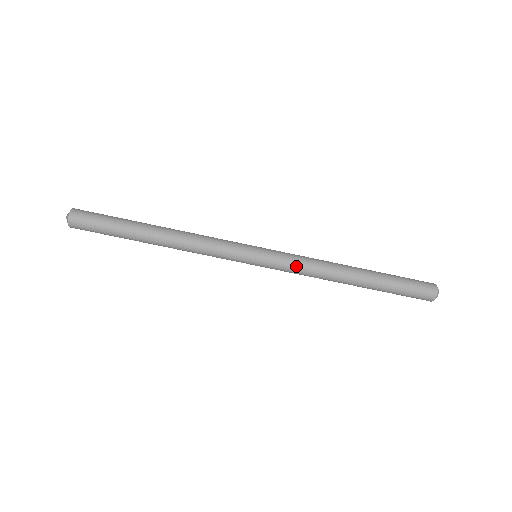
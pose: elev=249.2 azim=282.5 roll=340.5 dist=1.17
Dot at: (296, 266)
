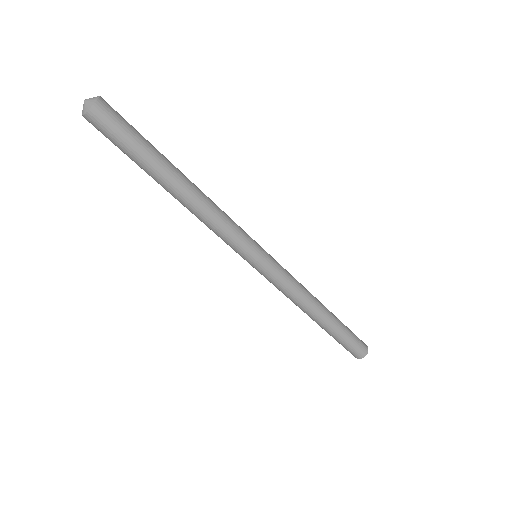
Dot at: (277, 288)
